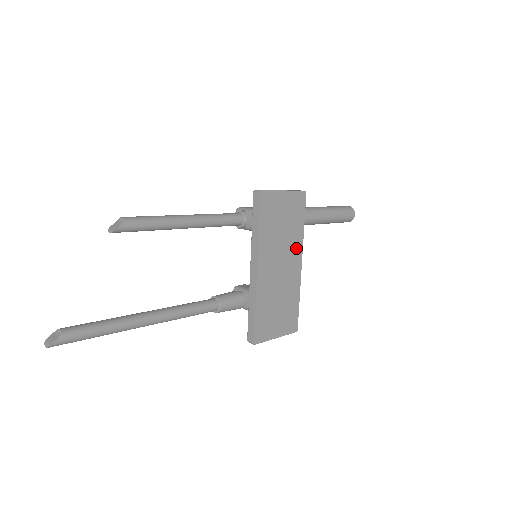
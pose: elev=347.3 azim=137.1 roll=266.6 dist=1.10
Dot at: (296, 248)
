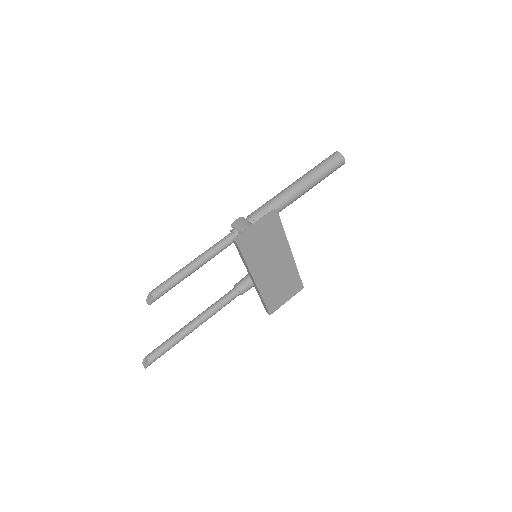
Dot at: (283, 249)
